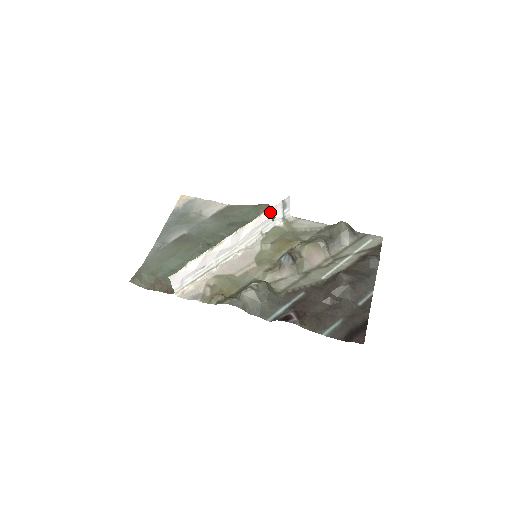
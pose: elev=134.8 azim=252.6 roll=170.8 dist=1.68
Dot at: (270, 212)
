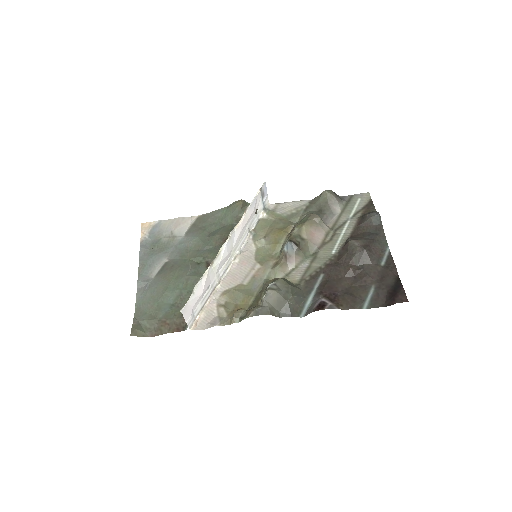
Dot at: (253, 205)
